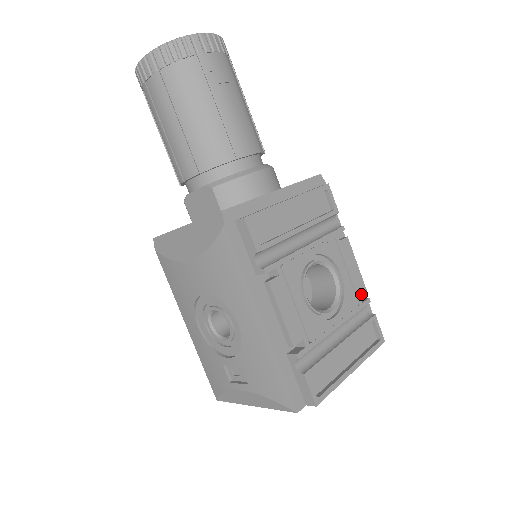
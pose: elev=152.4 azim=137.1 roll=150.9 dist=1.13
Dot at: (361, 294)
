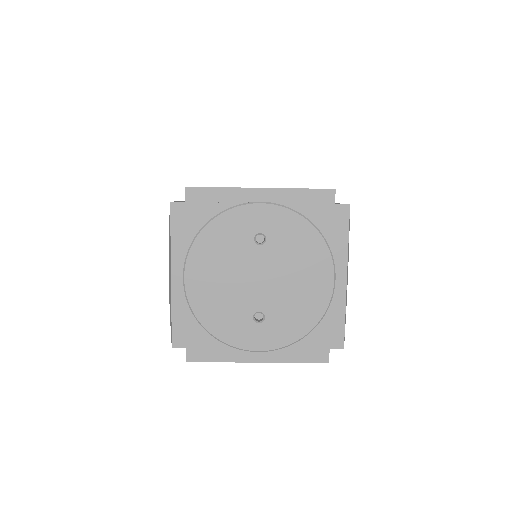
Dot at: occluded
